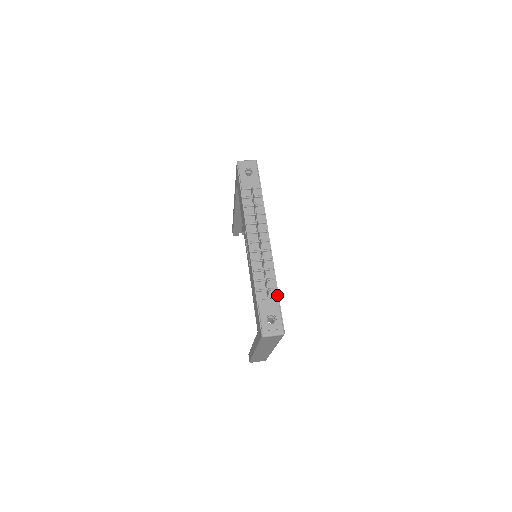
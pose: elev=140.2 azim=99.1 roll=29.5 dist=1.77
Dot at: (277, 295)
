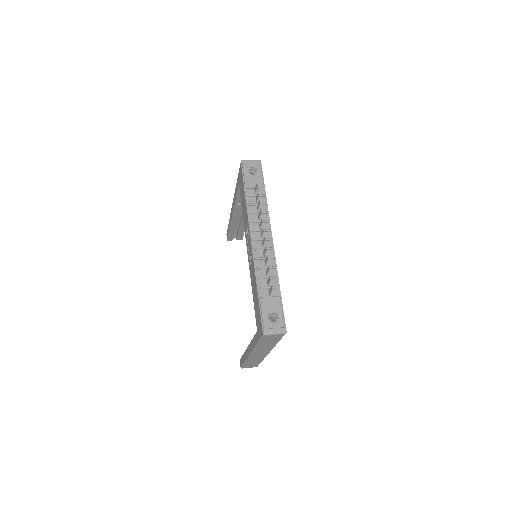
Dot at: (279, 293)
